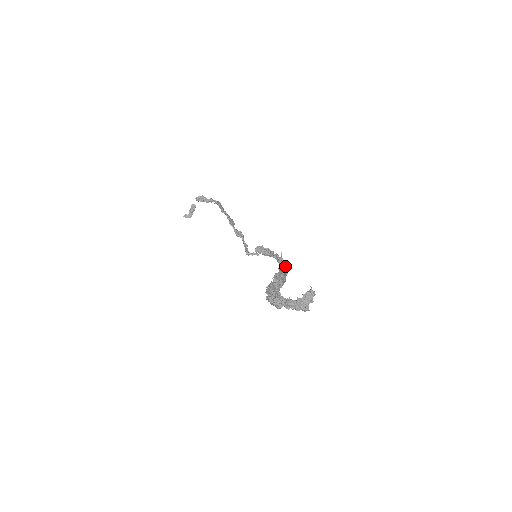
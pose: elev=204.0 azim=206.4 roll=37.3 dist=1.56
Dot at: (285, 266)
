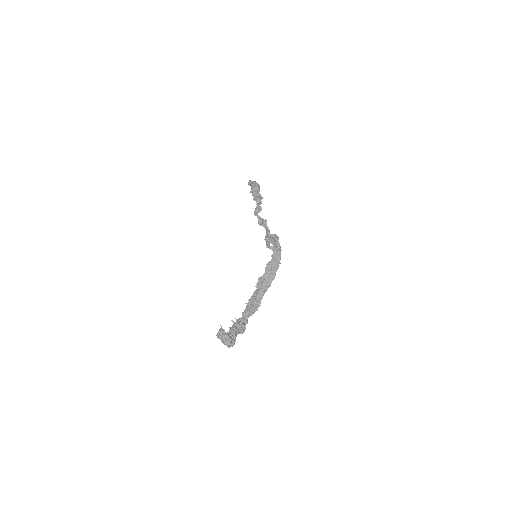
Dot at: (276, 257)
